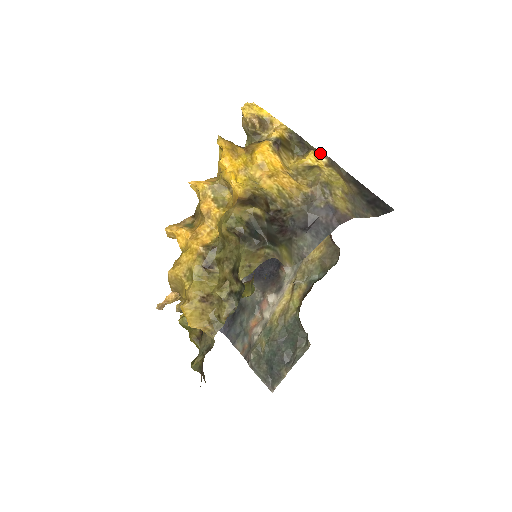
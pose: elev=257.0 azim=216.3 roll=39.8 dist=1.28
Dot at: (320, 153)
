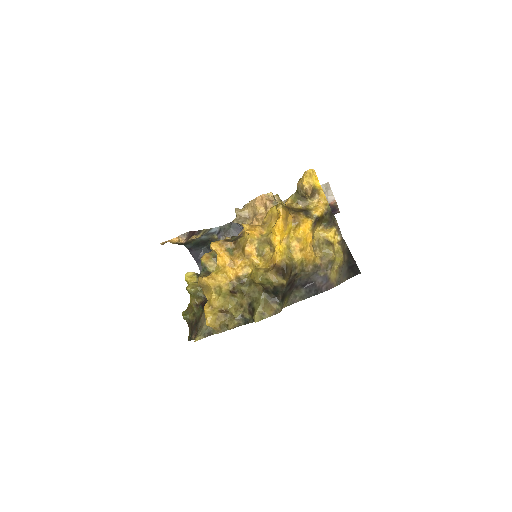
Dot at: (339, 230)
